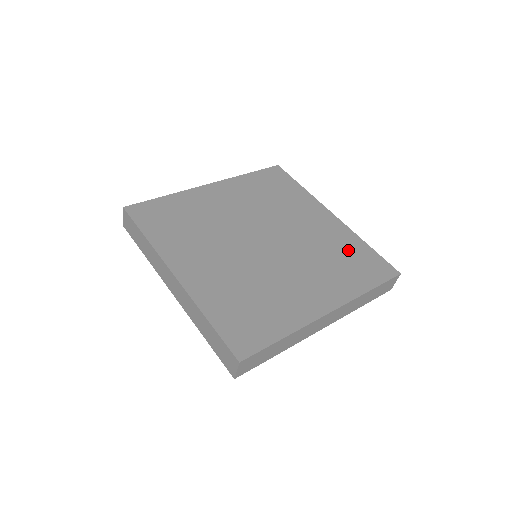
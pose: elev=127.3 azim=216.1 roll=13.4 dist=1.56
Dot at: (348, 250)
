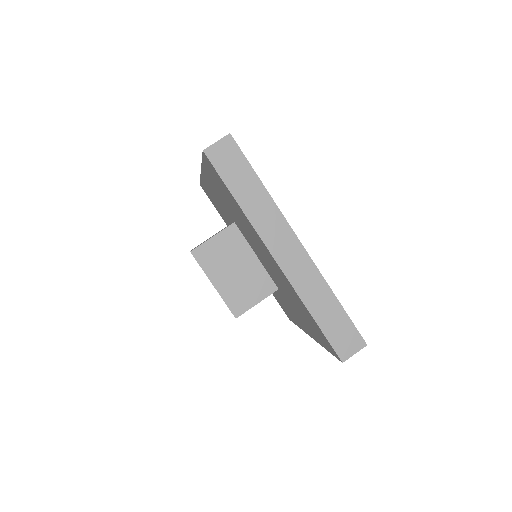
Dot at: occluded
